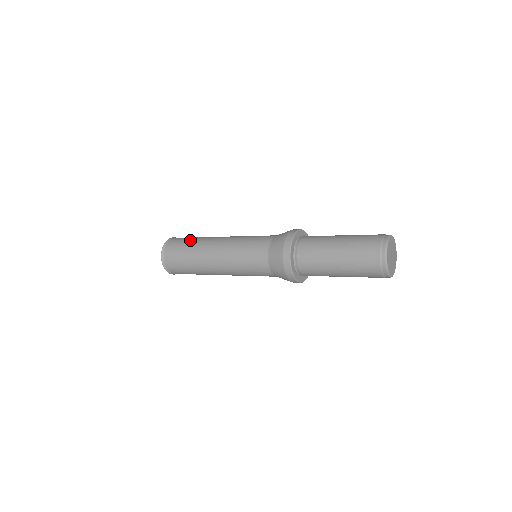
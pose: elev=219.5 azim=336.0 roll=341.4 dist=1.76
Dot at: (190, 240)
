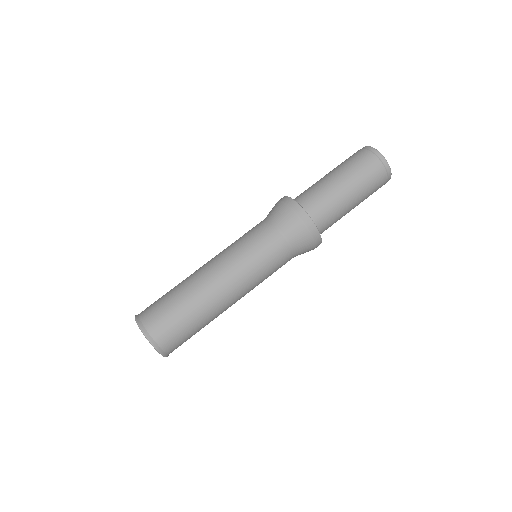
Dot at: (173, 299)
